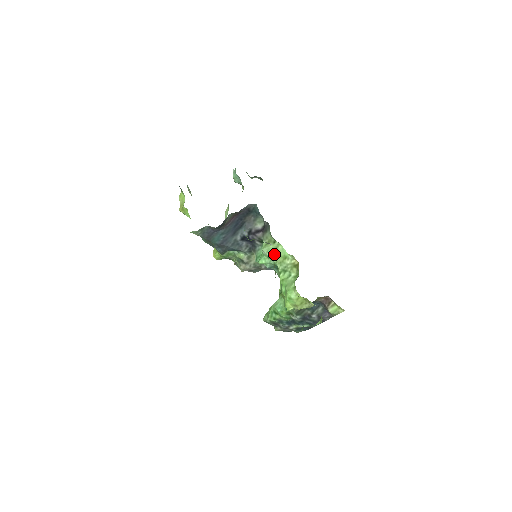
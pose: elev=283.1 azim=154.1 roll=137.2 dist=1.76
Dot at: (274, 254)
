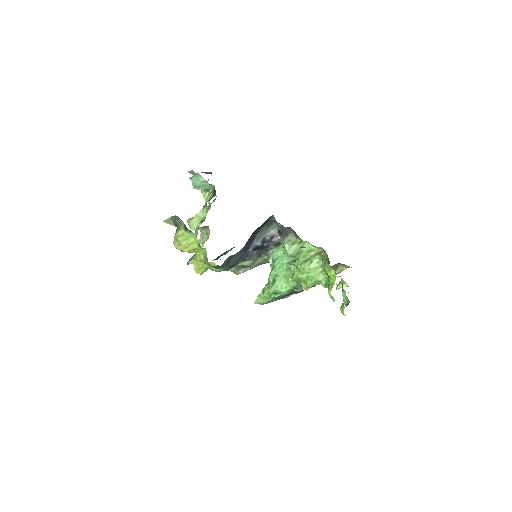
Dot at: (299, 252)
